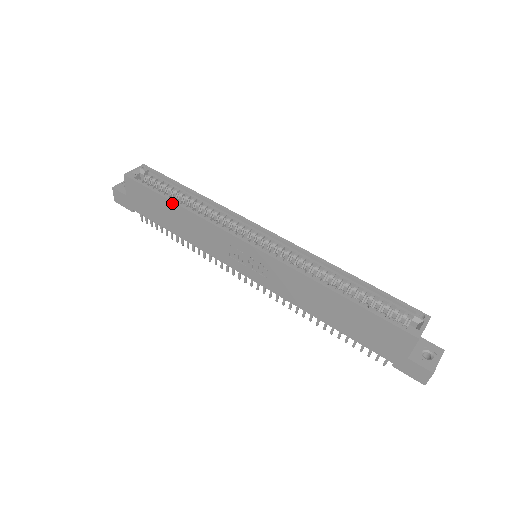
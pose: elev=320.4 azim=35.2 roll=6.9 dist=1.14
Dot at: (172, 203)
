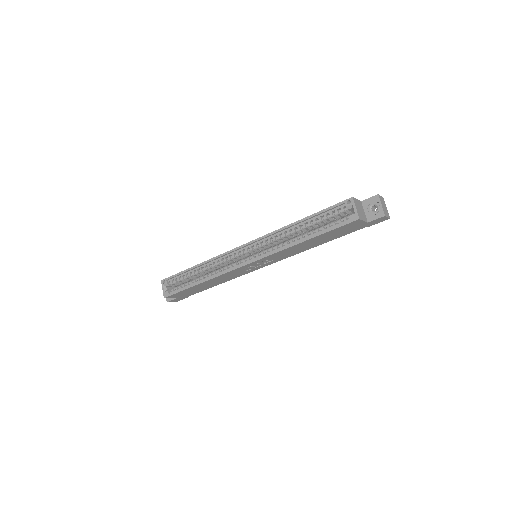
Dot at: (197, 285)
